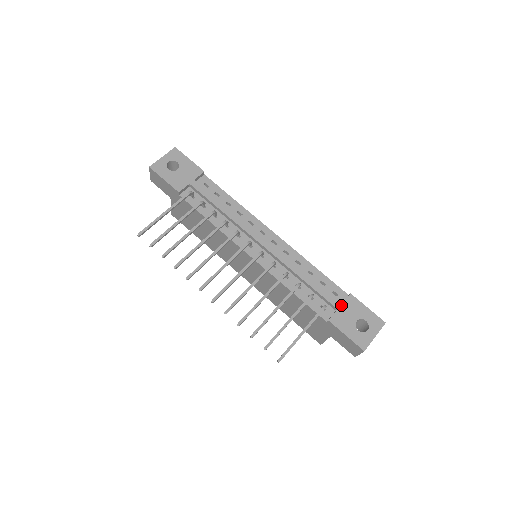
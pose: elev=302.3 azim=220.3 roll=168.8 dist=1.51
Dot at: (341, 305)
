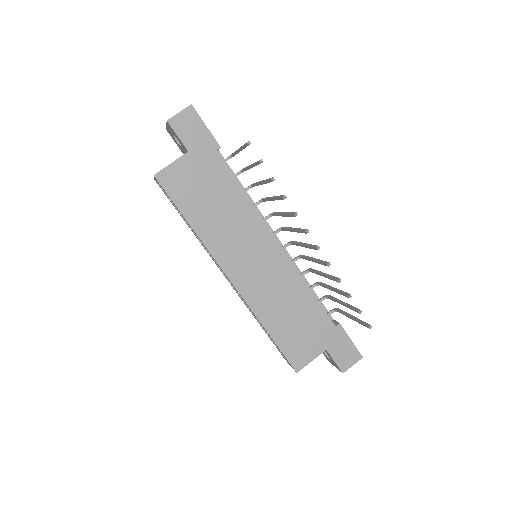
Dot at: (332, 318)
